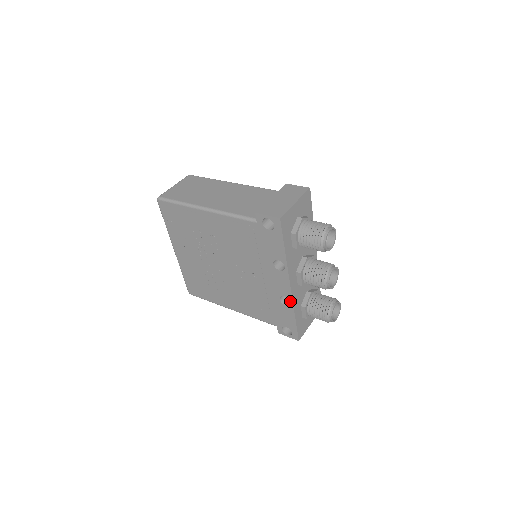
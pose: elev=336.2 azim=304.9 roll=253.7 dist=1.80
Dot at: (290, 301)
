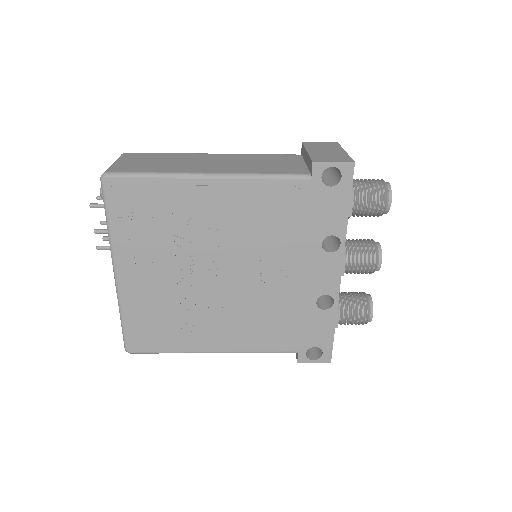
Dot at: (334, 300)
